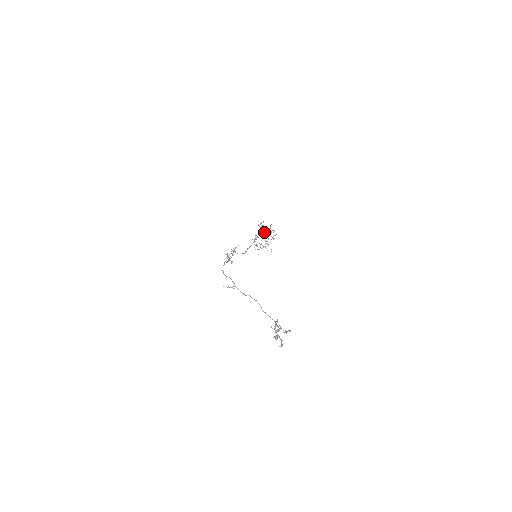
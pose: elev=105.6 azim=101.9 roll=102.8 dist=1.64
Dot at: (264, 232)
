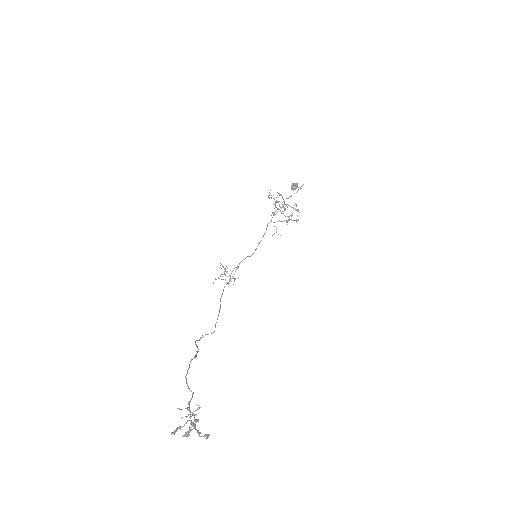
Dot at: (283, 201)
